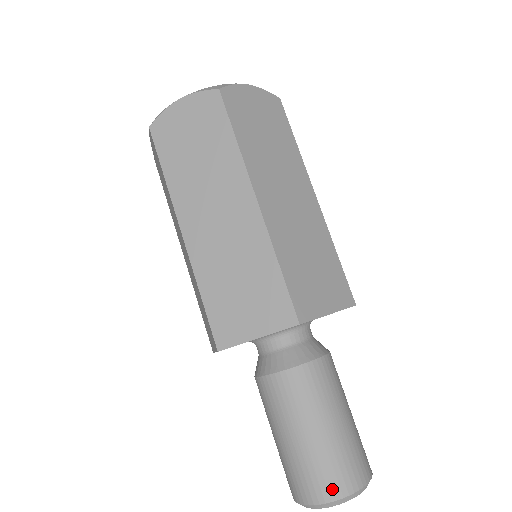
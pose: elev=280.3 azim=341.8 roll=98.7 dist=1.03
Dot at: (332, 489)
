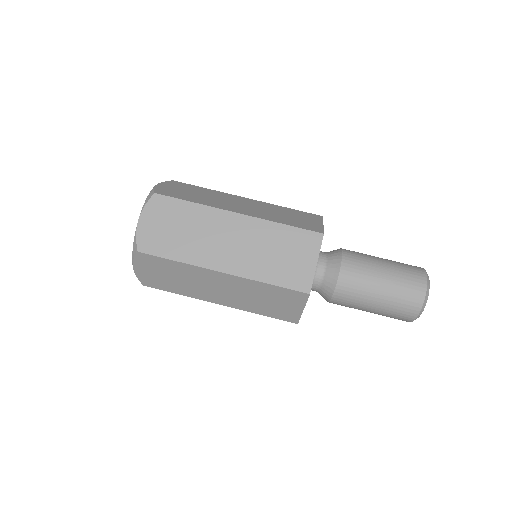
Dot at: (420, 284)
